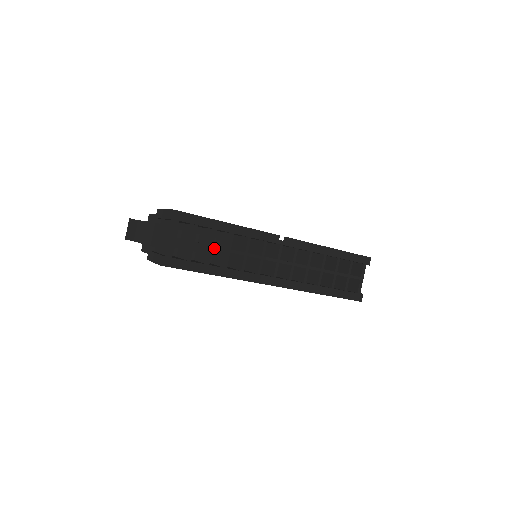
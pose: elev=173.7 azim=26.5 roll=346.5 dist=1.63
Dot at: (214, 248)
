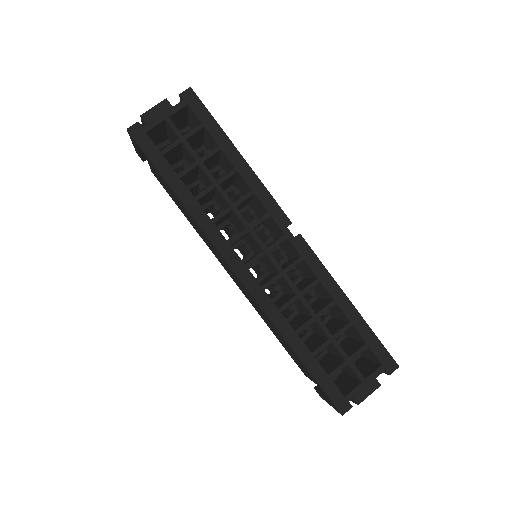
Dot at: (201, 165)
